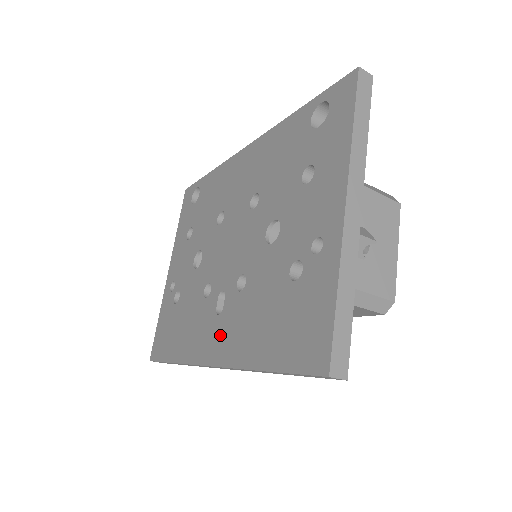
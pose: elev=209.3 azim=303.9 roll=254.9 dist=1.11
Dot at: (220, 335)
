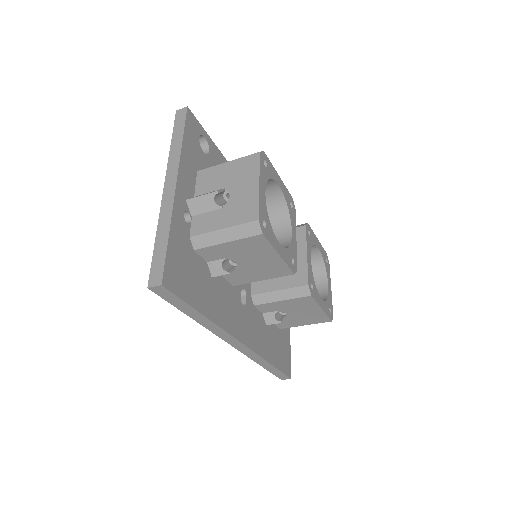
Dot at: occluded
